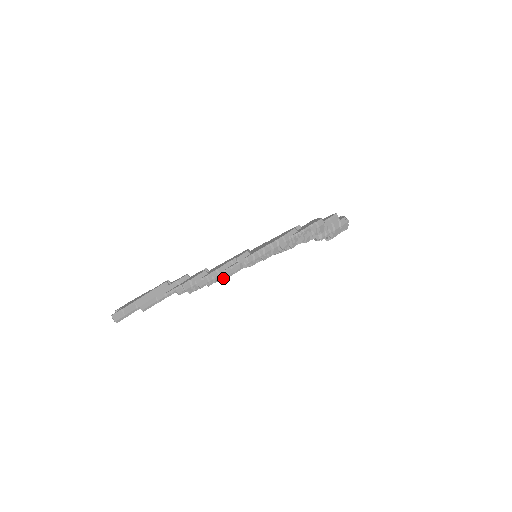
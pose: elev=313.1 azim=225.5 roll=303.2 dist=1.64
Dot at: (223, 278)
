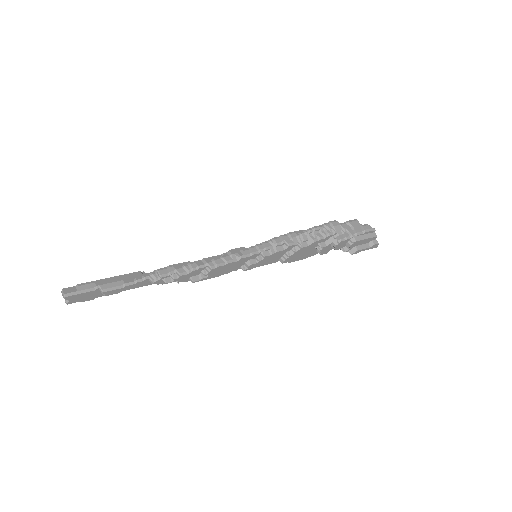
Dot at: (210, 268)
